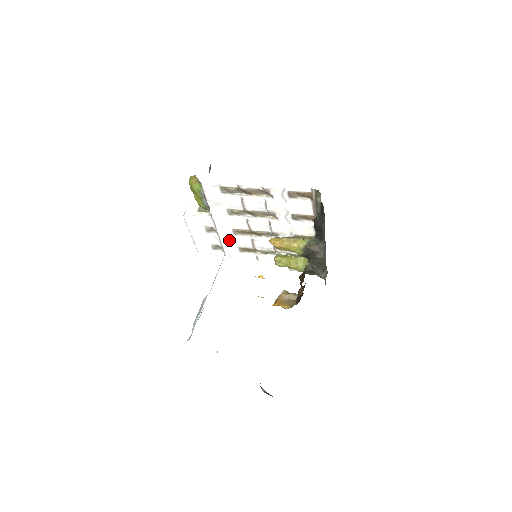
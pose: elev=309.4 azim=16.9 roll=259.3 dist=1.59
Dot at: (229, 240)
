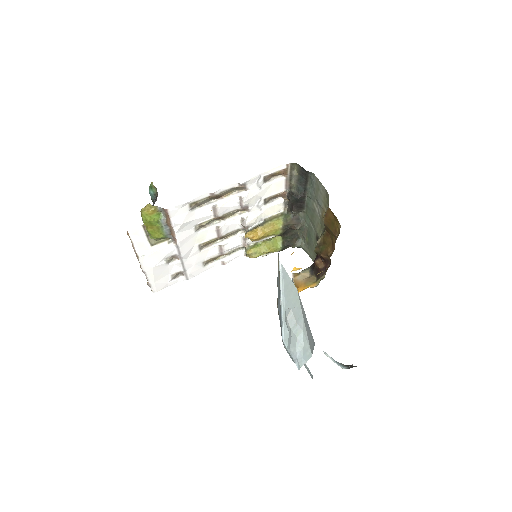
Dot at: (193, 260)
